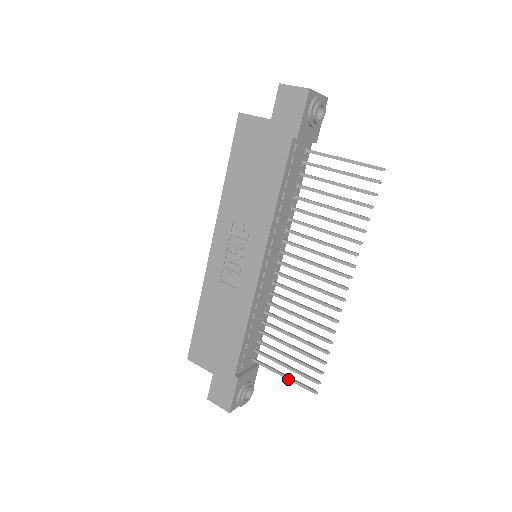
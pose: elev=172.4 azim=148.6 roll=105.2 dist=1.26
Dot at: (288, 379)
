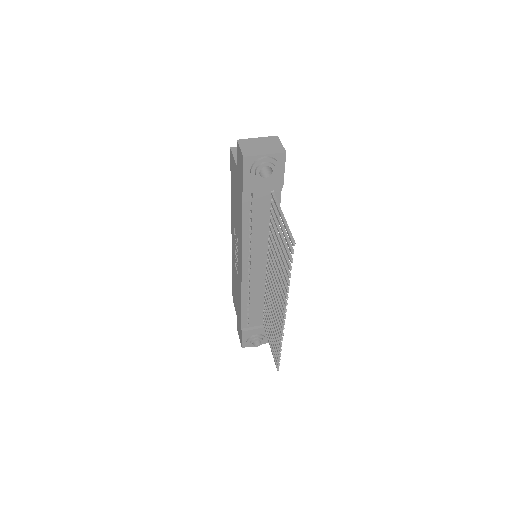
Dot at: (271, 349)
